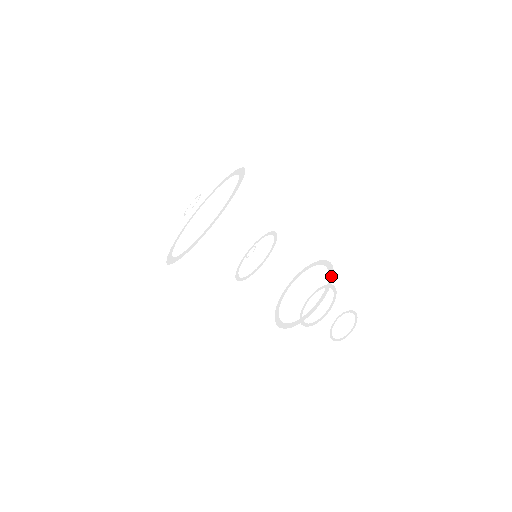
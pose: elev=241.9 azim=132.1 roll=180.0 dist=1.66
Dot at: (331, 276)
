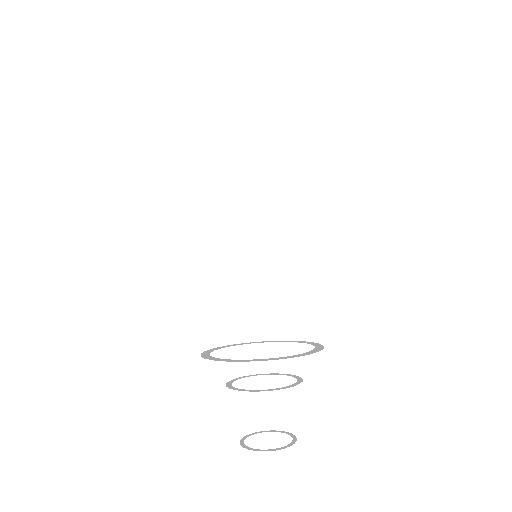
Dot at: (303, 341)
